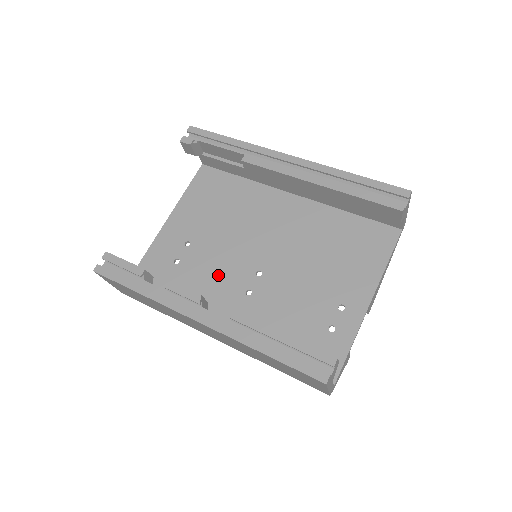
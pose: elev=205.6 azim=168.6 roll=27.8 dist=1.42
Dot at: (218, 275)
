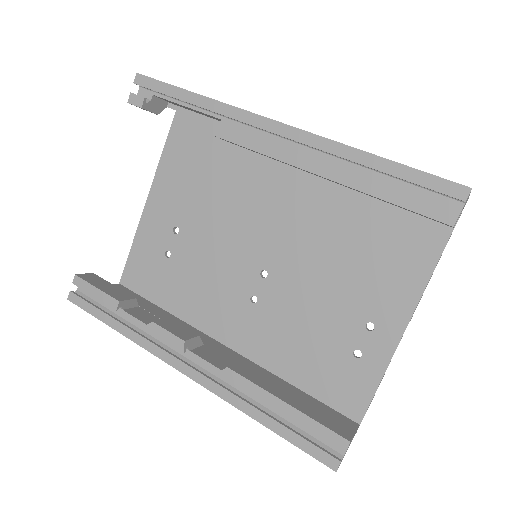
Dot at: (216, 275)
